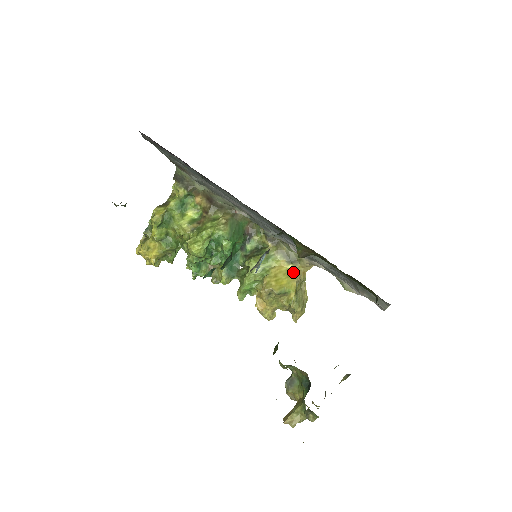
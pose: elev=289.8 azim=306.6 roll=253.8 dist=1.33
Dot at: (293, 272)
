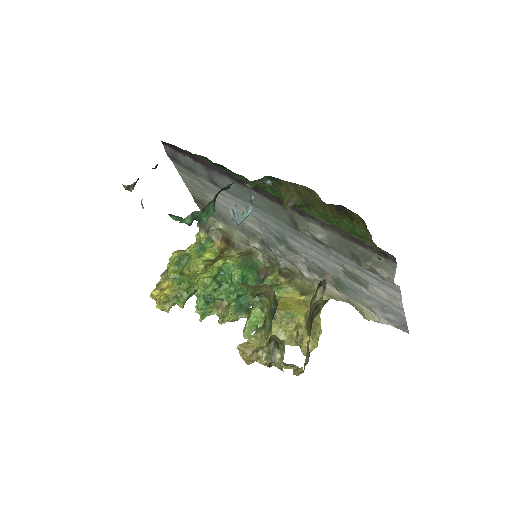
Dot at: (305, 302)
